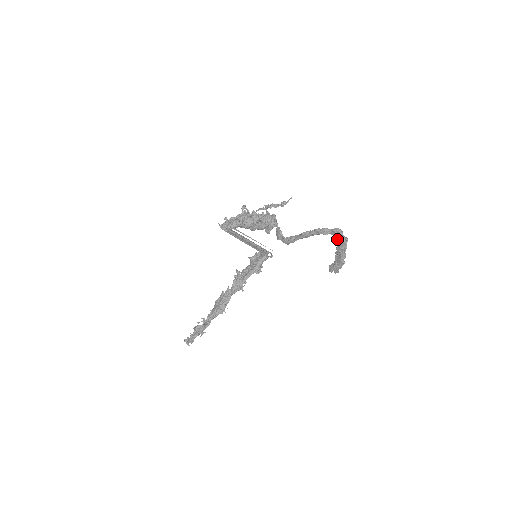
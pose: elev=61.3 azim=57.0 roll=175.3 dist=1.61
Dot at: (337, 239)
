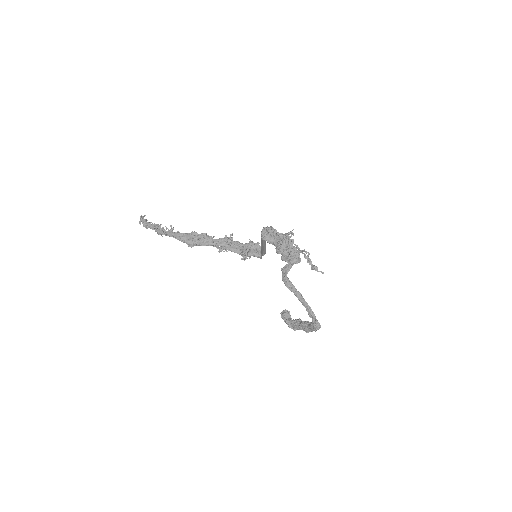
Dot at: (311, 326)
